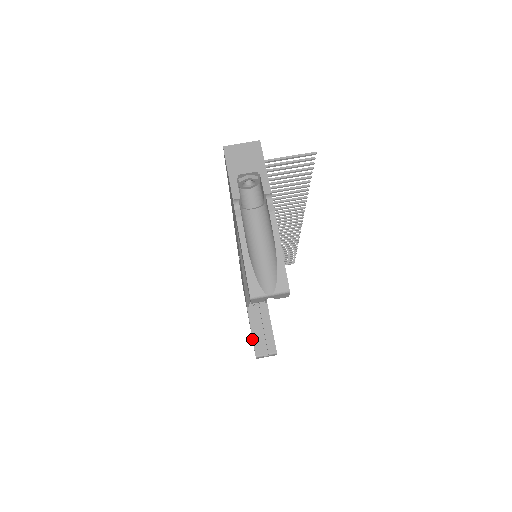
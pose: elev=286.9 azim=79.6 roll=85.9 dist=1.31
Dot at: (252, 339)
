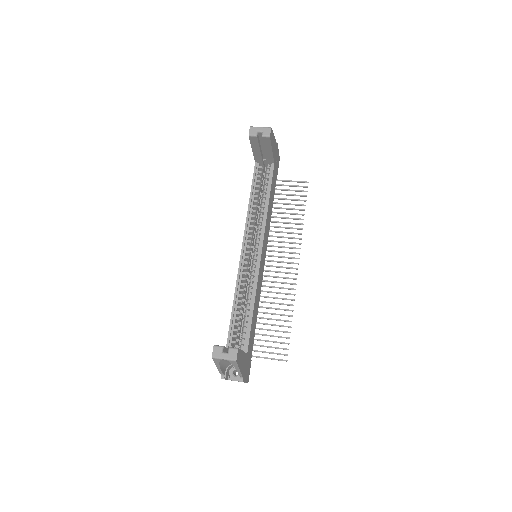
Dot at: occluded
